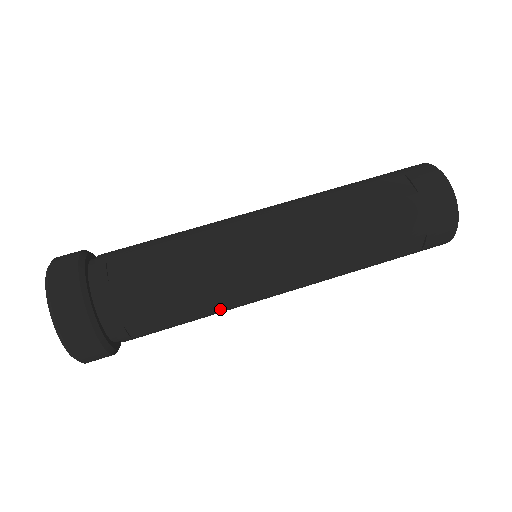
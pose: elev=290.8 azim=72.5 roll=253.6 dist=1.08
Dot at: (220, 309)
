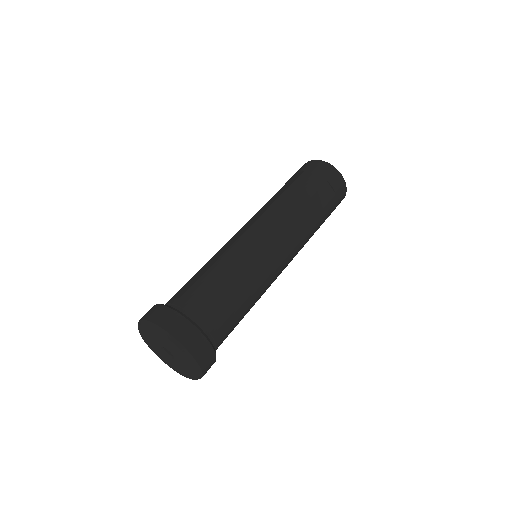
Dot at: (257, 281)
